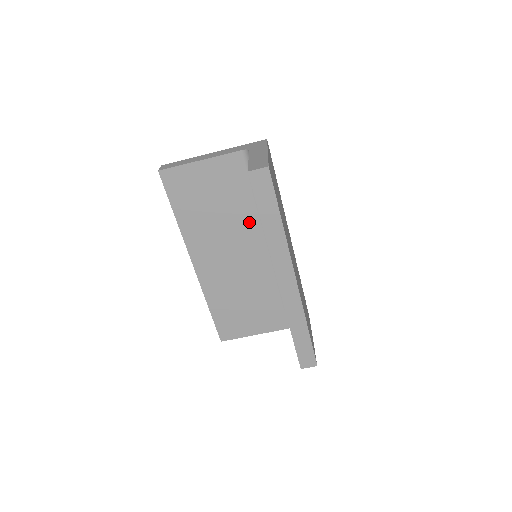
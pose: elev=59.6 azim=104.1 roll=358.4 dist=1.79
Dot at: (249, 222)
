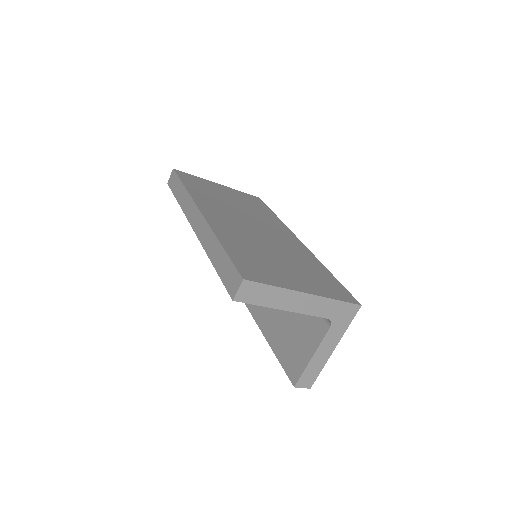
Dot at: occluded
